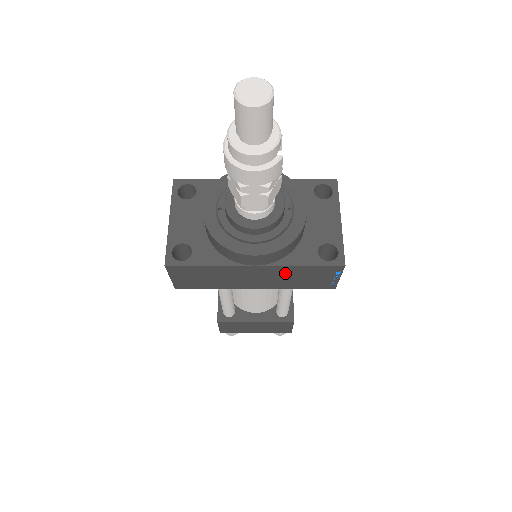
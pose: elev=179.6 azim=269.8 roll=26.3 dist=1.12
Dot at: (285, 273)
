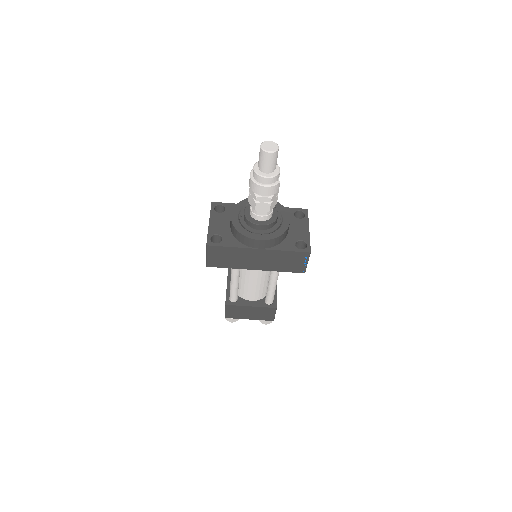
Dot at: (276, 256)
